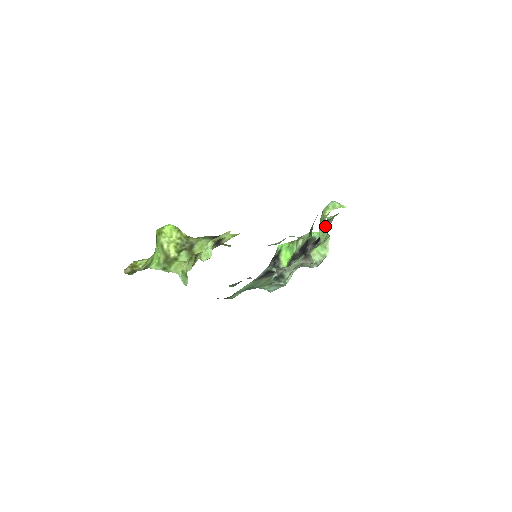
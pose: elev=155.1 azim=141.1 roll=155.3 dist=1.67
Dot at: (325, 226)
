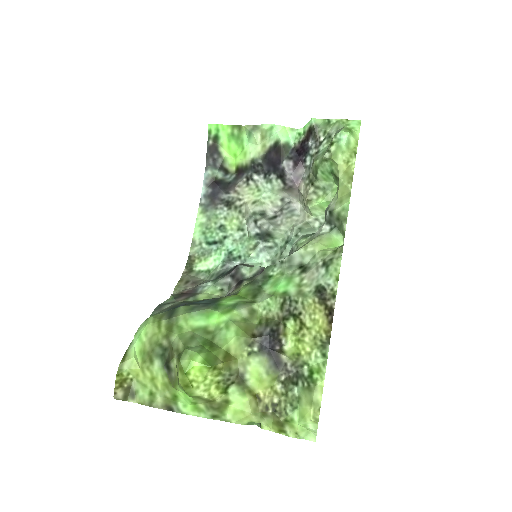
Dot at: (336, 178)
